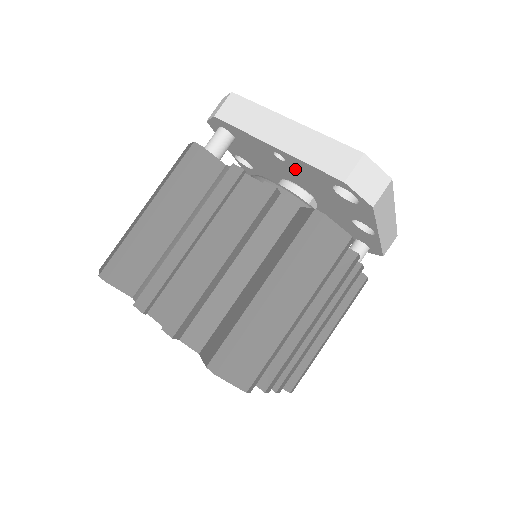
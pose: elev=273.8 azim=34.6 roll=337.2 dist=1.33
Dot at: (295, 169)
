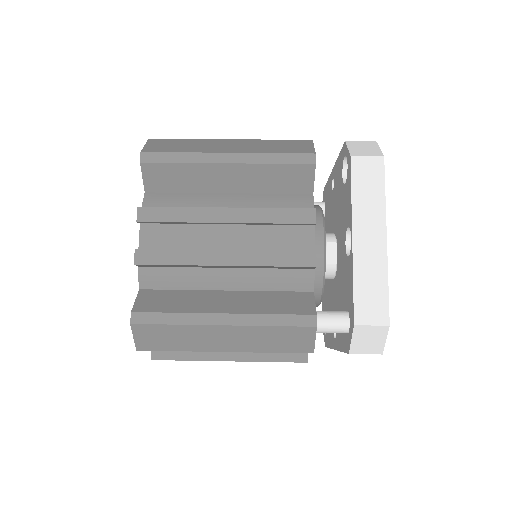
Dot at: (335, 191)
